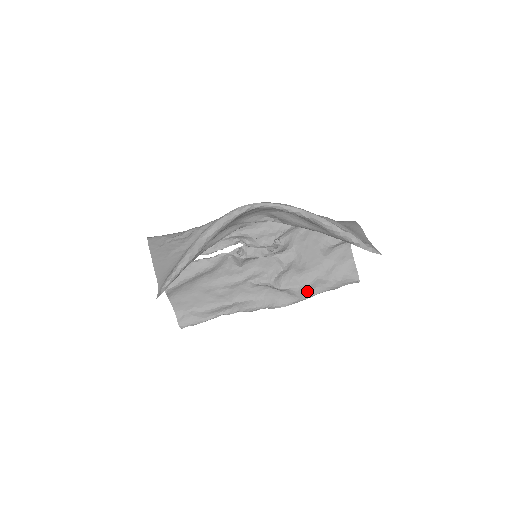
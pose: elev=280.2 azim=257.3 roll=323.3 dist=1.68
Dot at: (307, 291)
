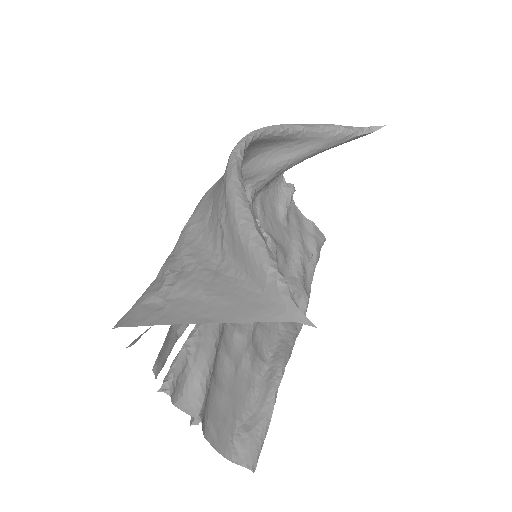
Dot at: (305, 284)
